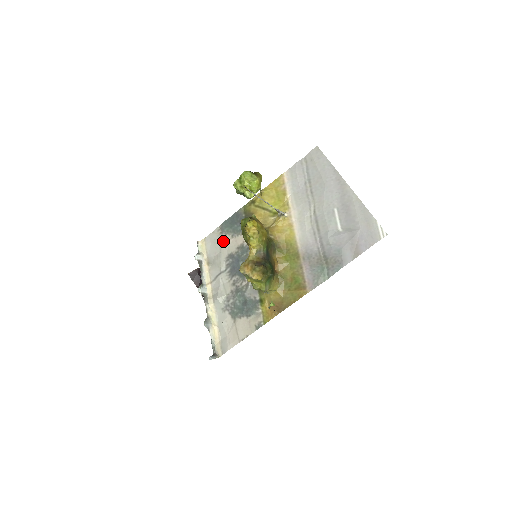
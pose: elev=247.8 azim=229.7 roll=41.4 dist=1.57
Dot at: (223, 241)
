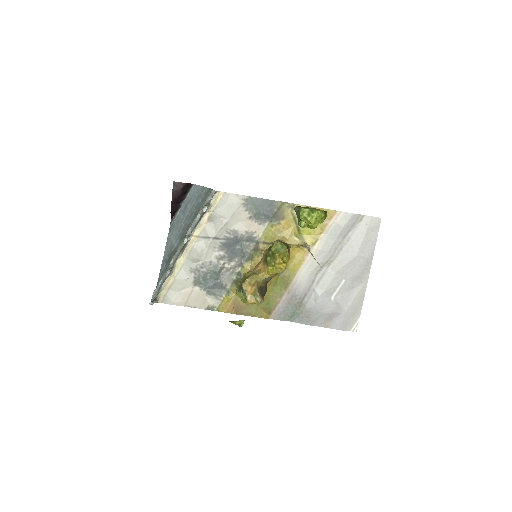
Dot at: (239, 213)
